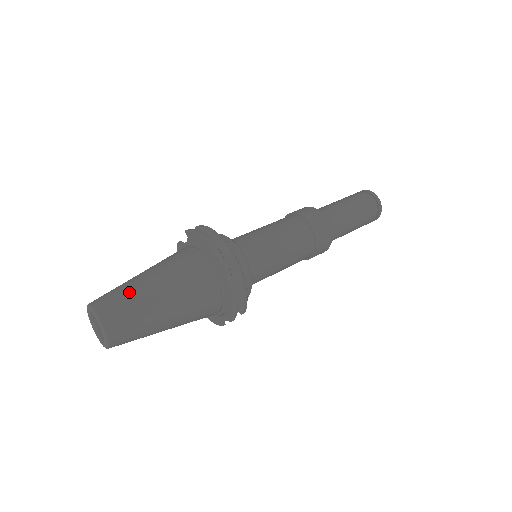
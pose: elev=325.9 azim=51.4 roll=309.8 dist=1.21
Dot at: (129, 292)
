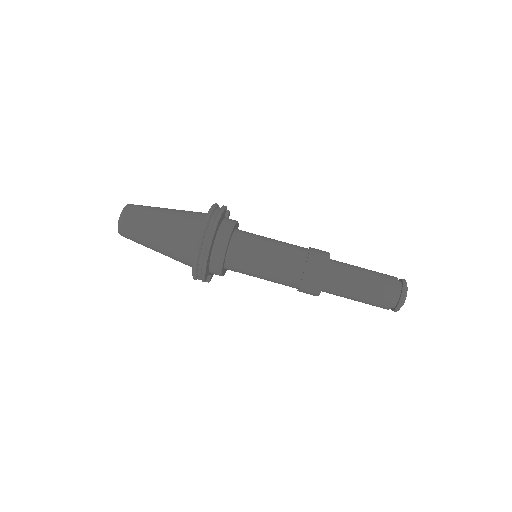
Dot at: (146, 214)
